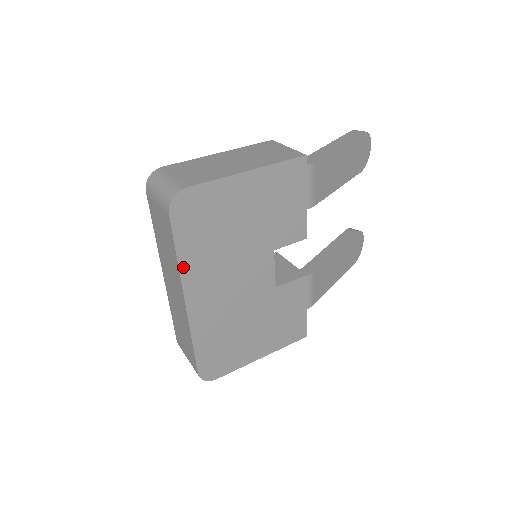
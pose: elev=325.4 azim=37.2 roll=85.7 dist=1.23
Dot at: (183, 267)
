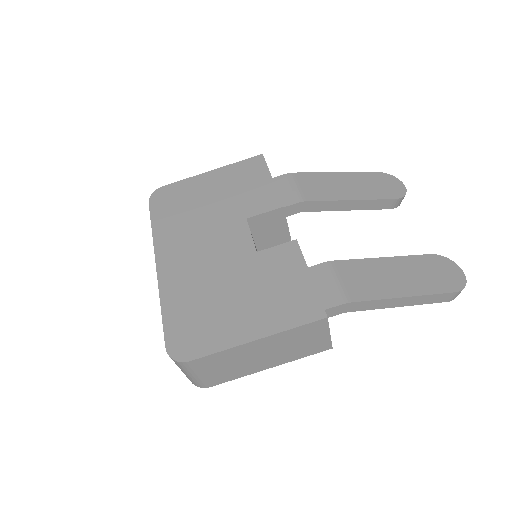
Dot at: (156, 236)
